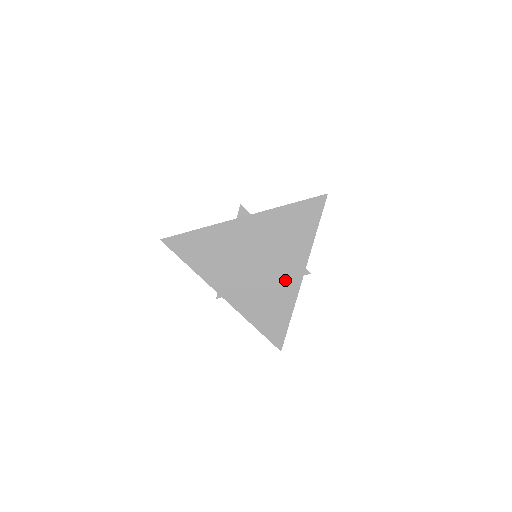
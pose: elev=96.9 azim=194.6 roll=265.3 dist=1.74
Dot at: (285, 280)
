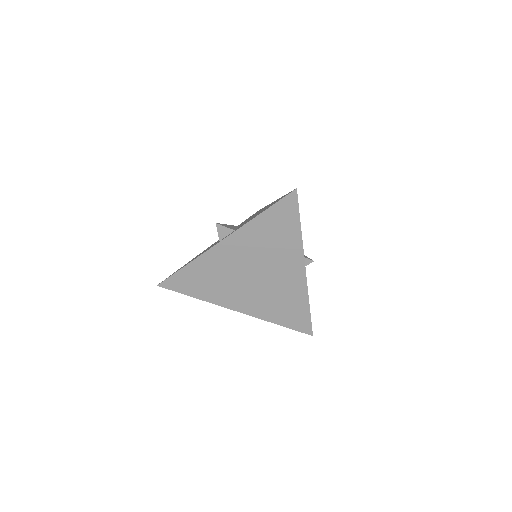
Dot at: (289, 279)
